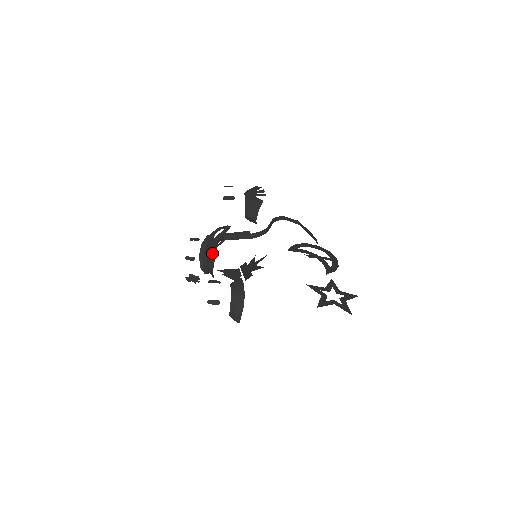
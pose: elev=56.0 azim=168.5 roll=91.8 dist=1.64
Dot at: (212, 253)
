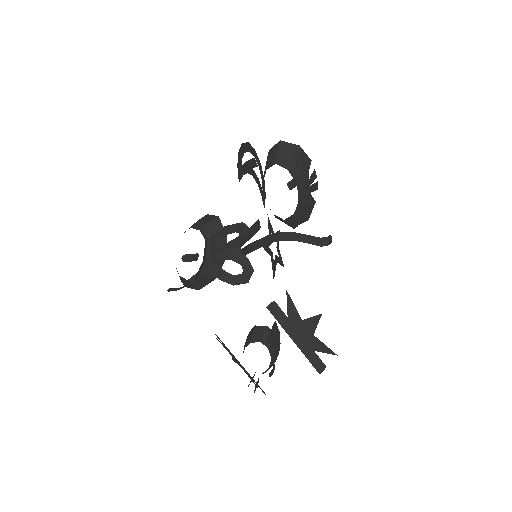
Dot at: occluded
